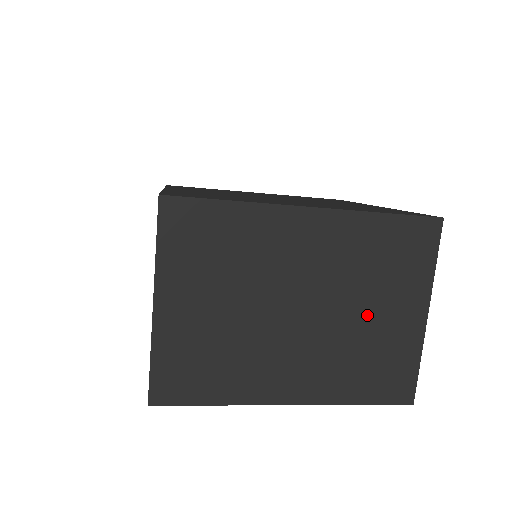
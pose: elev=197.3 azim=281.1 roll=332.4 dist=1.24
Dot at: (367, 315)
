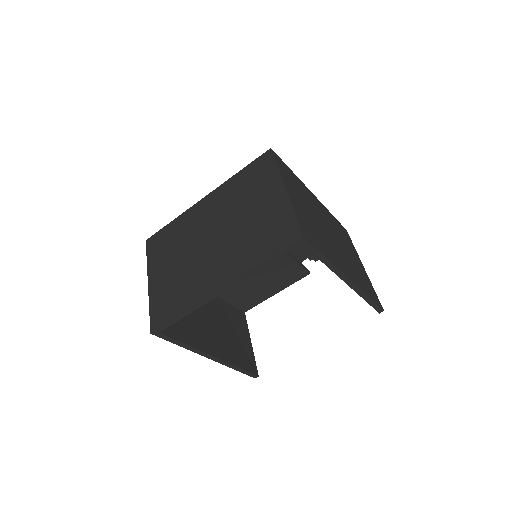
Dot at: (349, 253)
